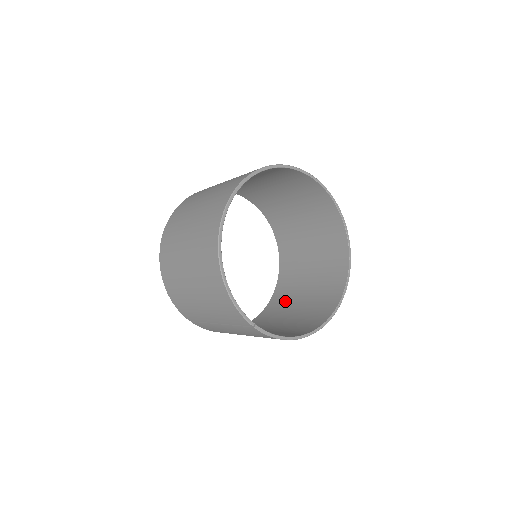
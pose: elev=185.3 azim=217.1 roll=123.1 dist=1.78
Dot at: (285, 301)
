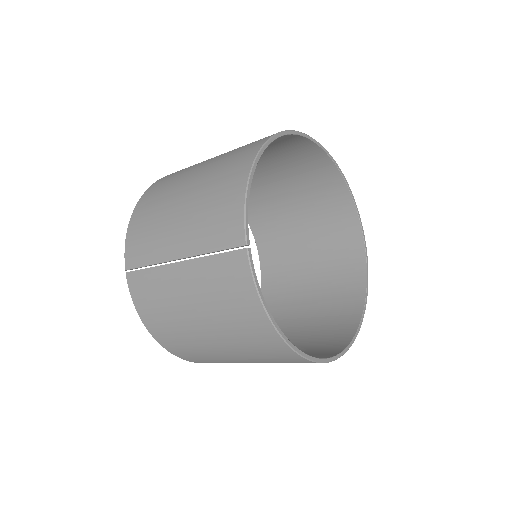
Dot at: occluded
